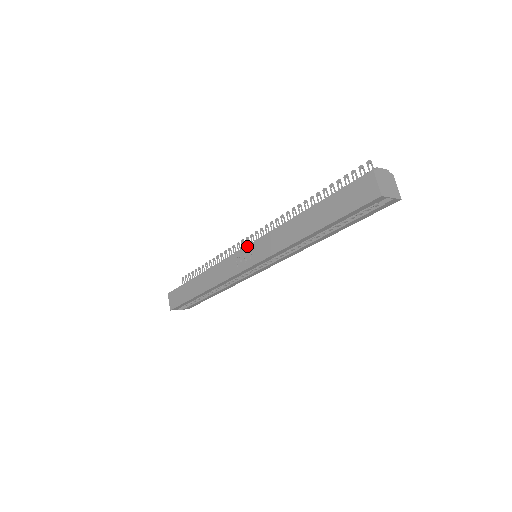
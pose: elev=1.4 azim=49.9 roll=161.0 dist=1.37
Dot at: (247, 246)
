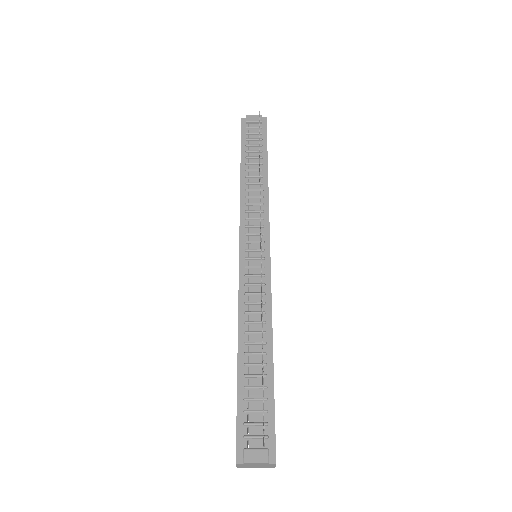
Dot at: (239, 258)
